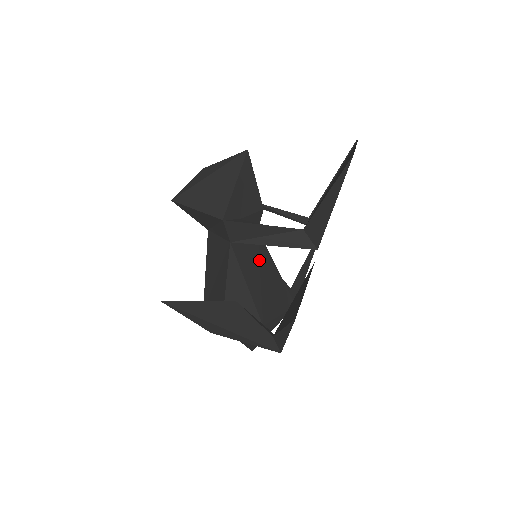
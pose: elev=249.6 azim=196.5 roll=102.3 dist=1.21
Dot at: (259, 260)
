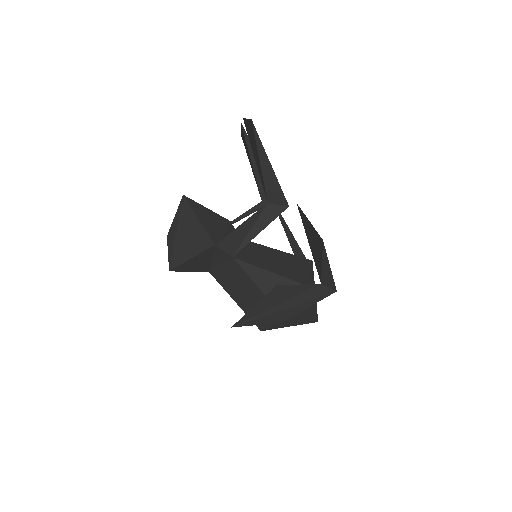
Dot at: (261, 253)
